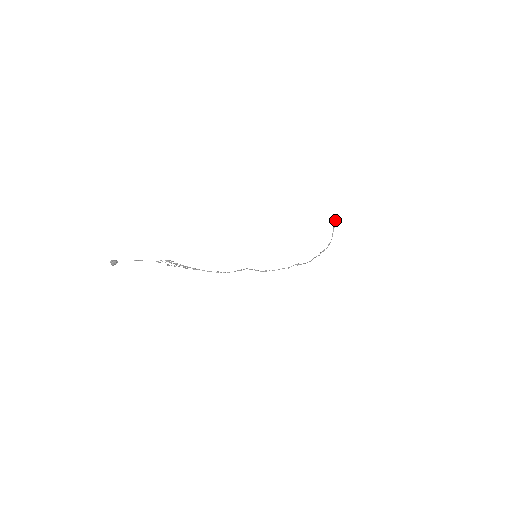
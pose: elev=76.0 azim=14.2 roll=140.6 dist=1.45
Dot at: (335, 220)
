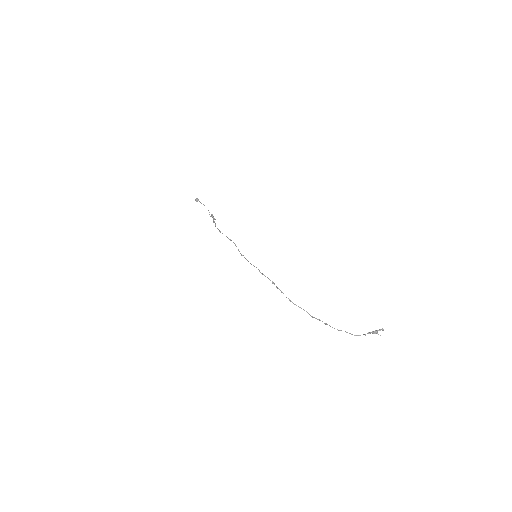
Dot at: (382, 328)
